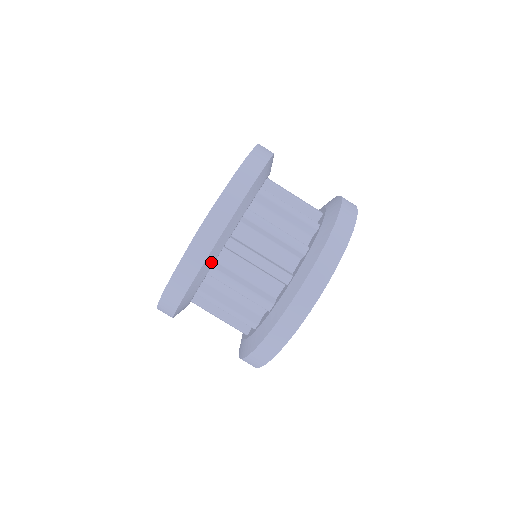
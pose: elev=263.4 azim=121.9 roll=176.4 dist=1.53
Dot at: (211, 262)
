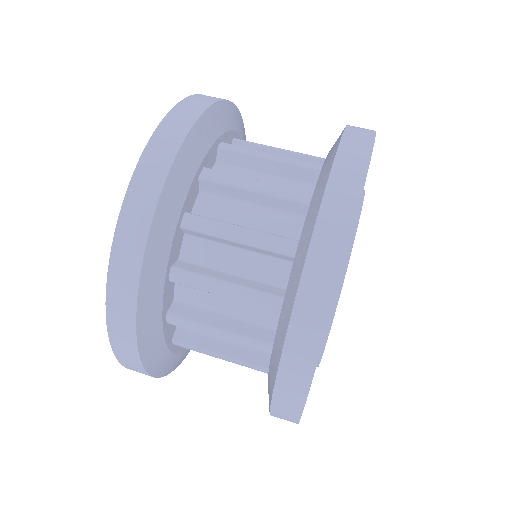
Dot at: (181, 191)
